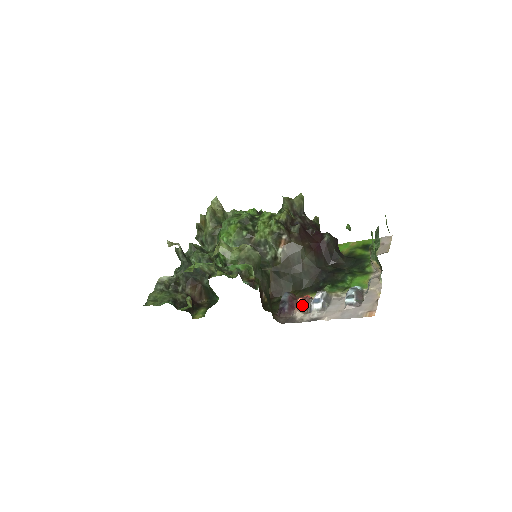
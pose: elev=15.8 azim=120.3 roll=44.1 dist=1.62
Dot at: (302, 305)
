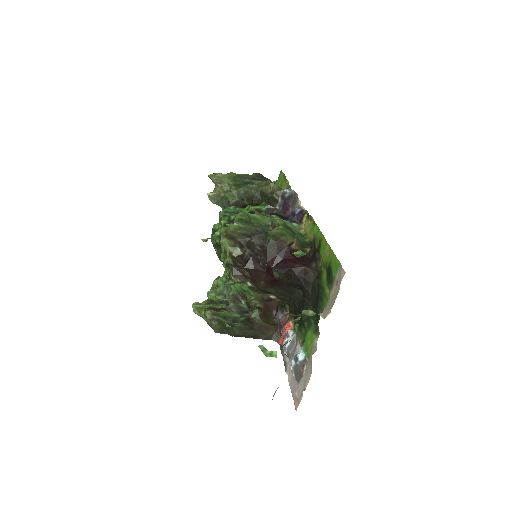
Dot at: (280, 342)
